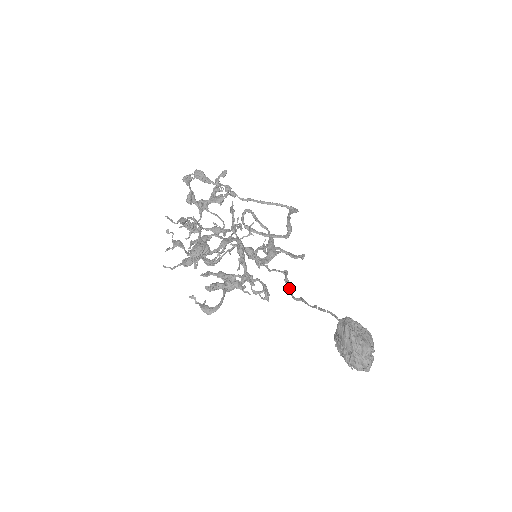
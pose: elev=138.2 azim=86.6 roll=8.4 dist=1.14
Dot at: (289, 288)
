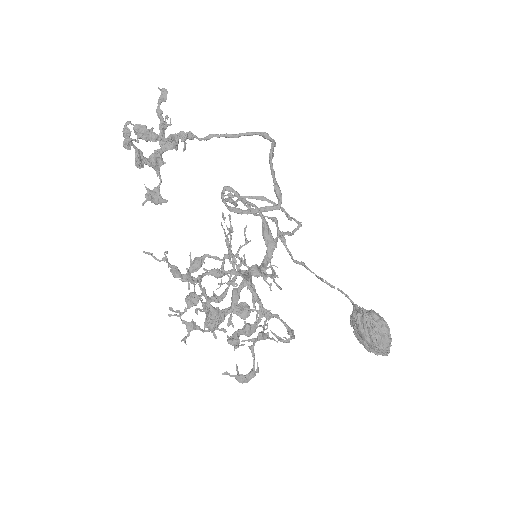
Dot at: (285, 244)
